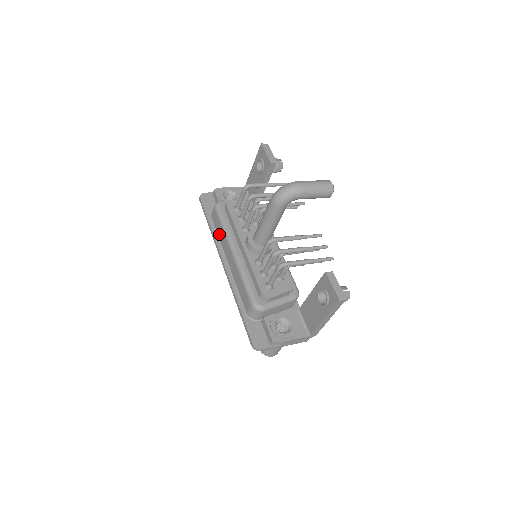
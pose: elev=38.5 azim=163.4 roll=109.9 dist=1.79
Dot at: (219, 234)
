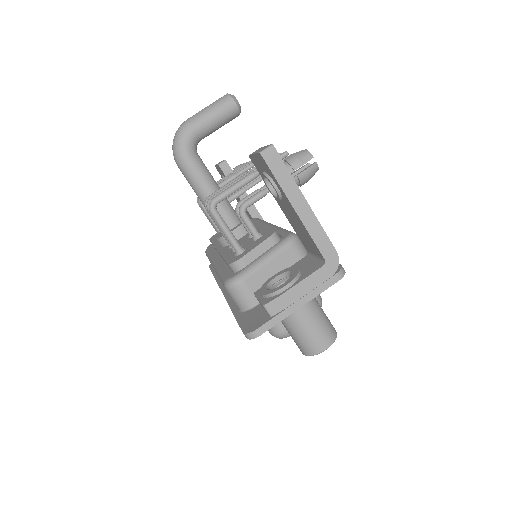
Dot at: occluded
